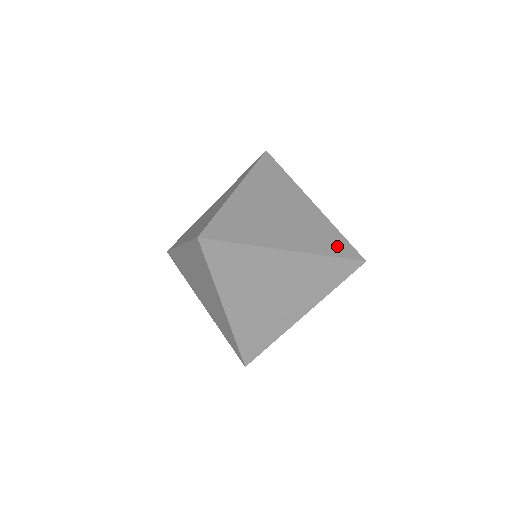
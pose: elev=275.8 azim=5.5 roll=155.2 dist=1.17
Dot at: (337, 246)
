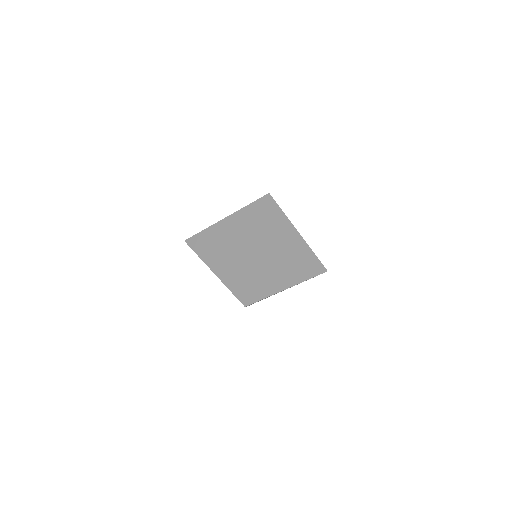
Dot at: occluded
